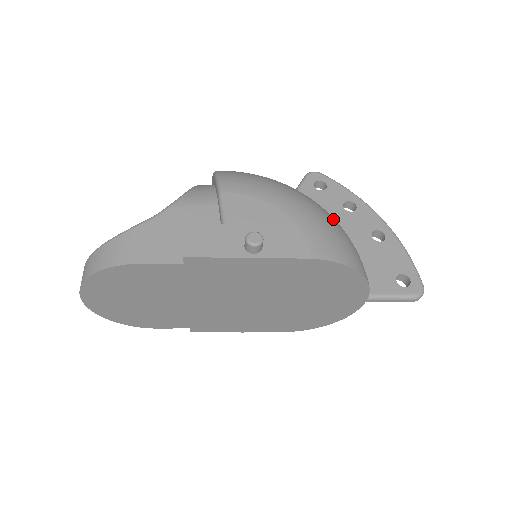
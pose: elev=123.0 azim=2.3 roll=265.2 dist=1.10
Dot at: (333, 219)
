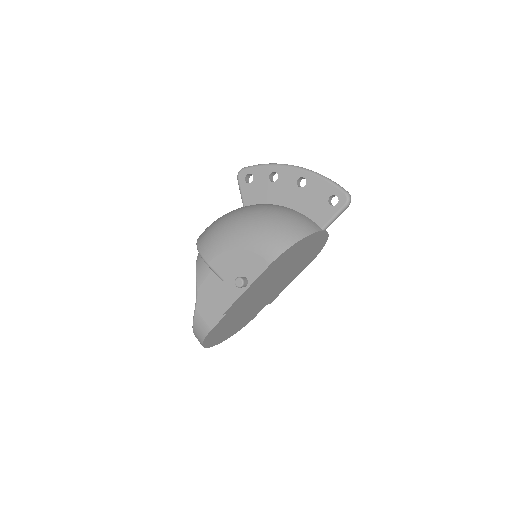
Dot at: (266, 218)
